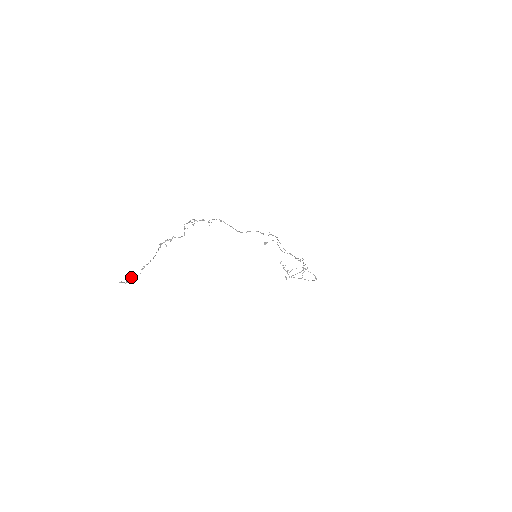
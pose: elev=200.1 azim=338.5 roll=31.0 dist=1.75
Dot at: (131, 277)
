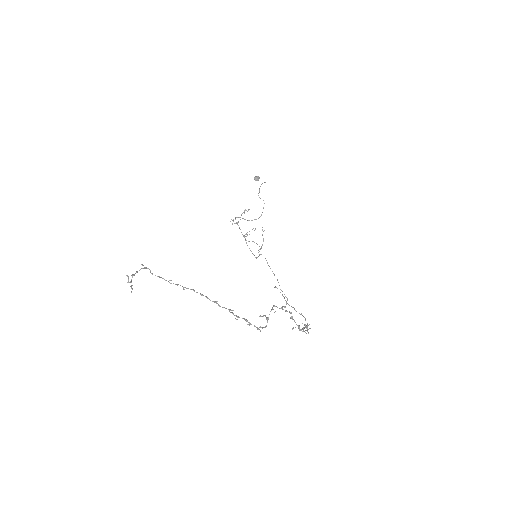
Dot at: (143, 268)
